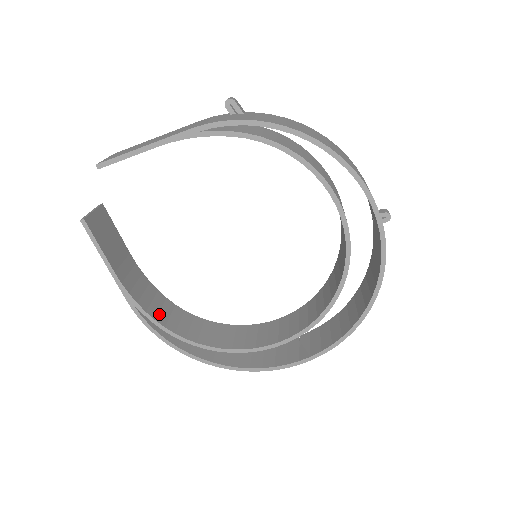
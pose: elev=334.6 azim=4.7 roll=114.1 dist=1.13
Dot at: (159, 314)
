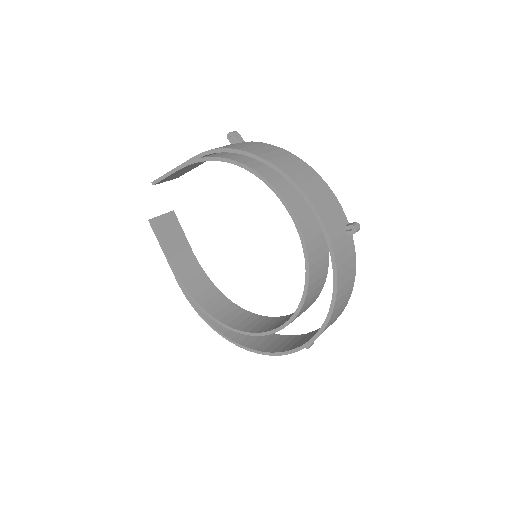
Dot at: (200, 295)
